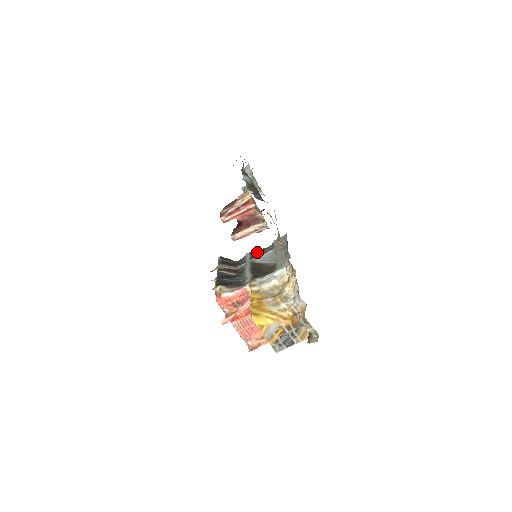
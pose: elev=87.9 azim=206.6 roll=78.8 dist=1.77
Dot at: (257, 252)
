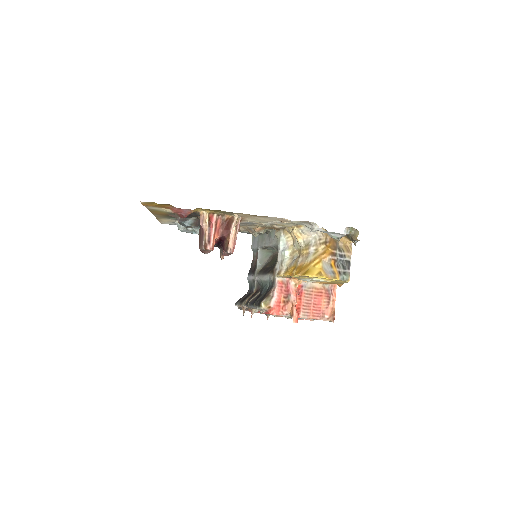
Dot at: (252, 268)
